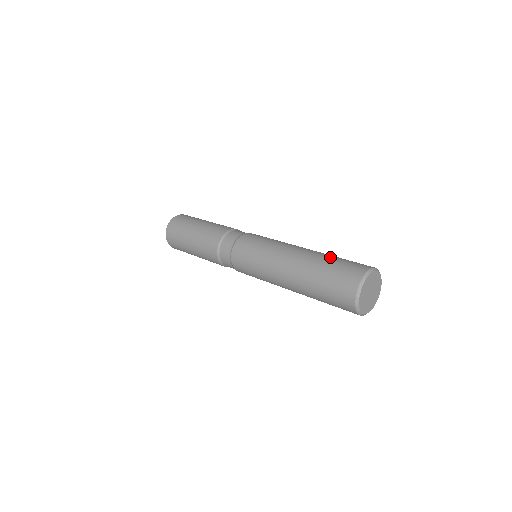
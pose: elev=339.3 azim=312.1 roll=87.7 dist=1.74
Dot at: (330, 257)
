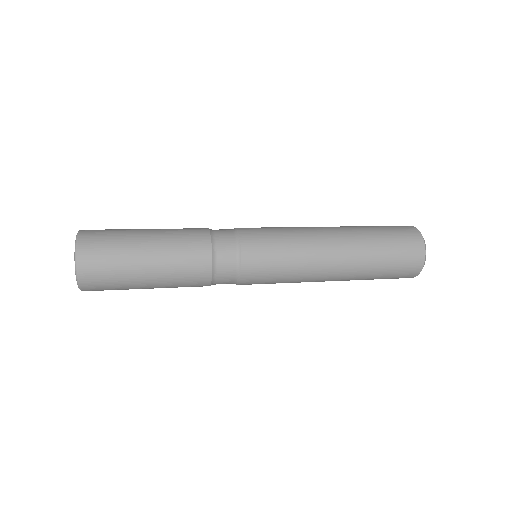
Dot at: (374, 233)
